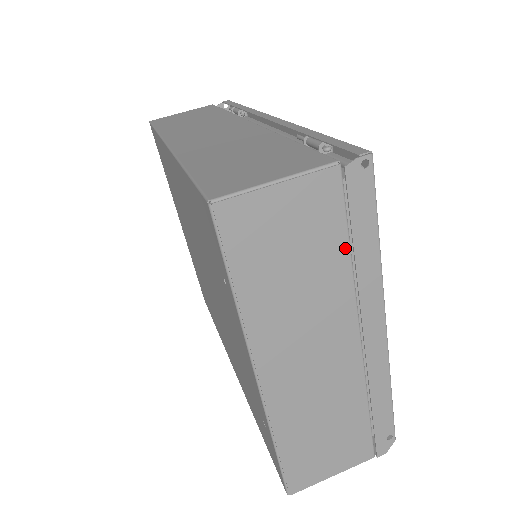
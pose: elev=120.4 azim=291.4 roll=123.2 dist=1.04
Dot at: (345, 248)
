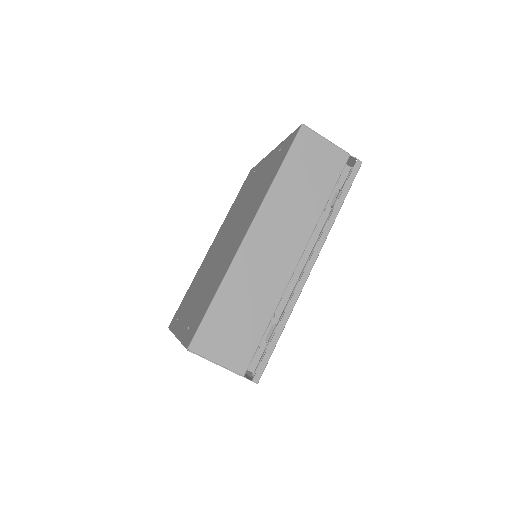
Dot at: occluded
